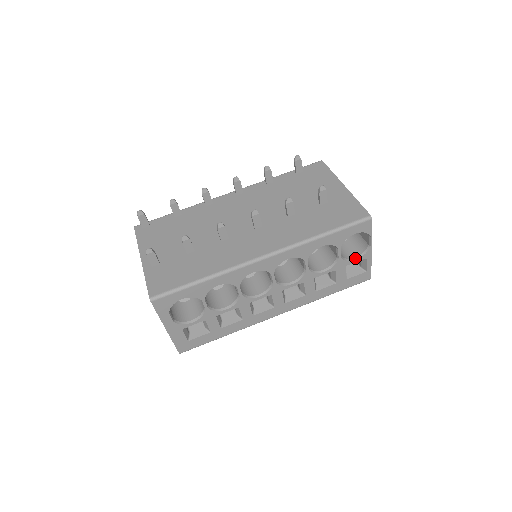
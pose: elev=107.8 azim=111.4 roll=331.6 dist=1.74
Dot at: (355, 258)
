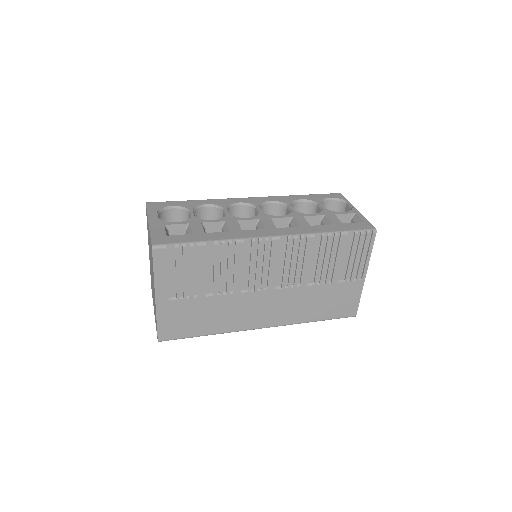
Dot at: (343, 213)
